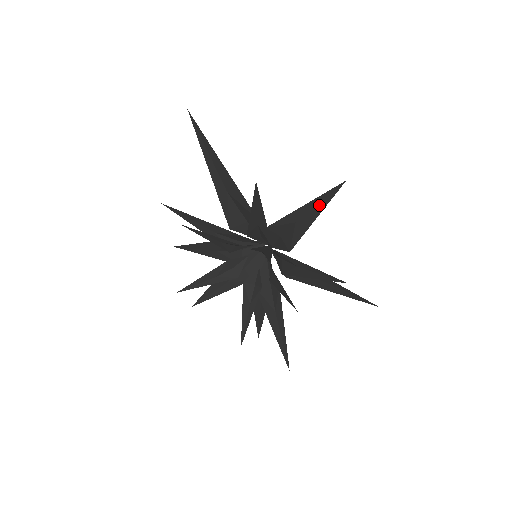
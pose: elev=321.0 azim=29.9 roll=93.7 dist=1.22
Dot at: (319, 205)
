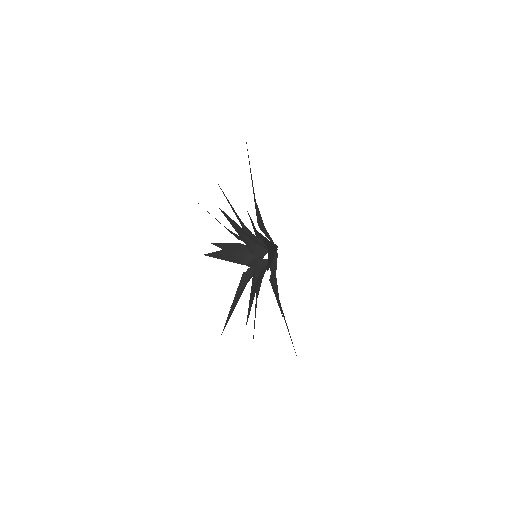
Dot at: occluded
